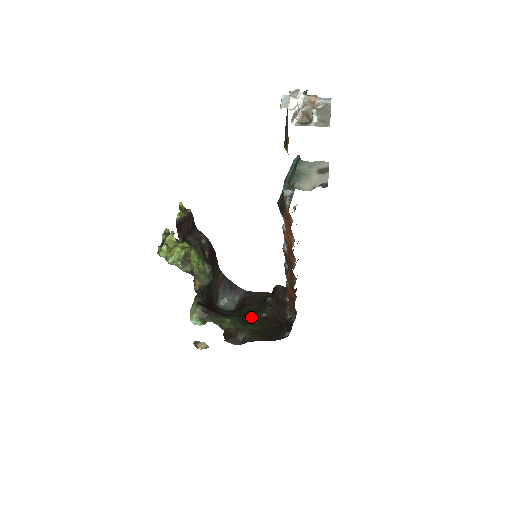
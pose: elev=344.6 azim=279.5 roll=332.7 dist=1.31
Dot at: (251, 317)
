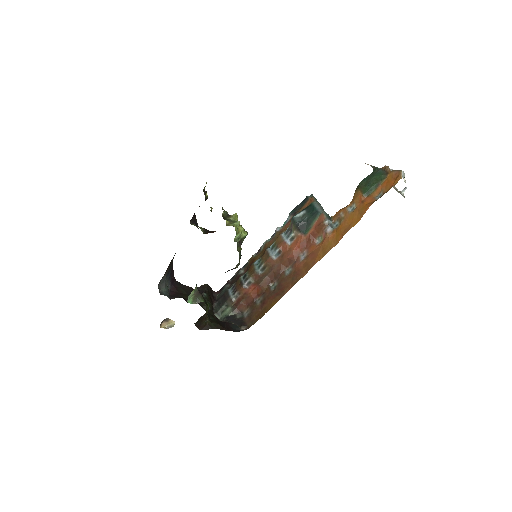
Dot at: occluded
